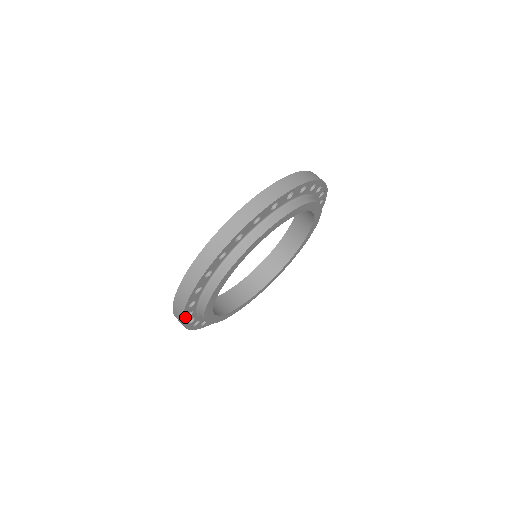
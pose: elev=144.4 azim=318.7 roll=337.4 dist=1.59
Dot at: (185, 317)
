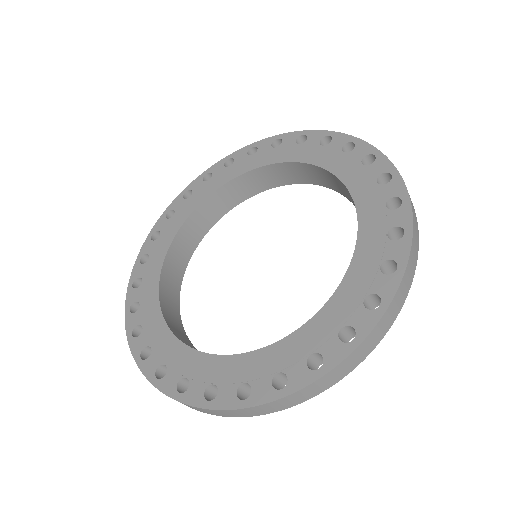
Dot at: occluded
